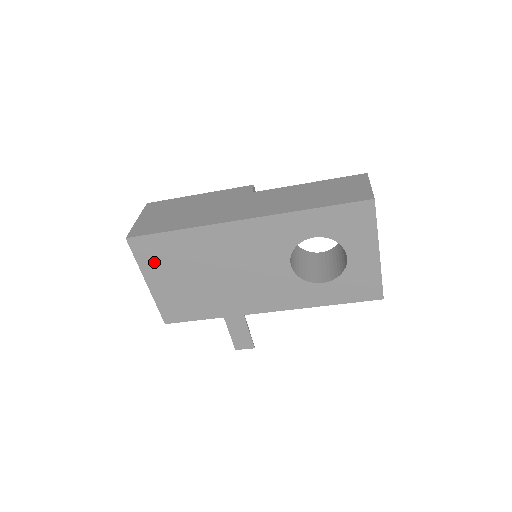
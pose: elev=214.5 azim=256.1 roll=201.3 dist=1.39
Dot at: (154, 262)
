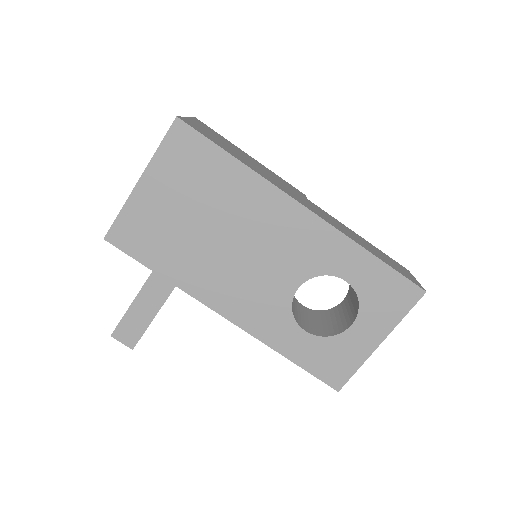
Dot at: (175, 166)
